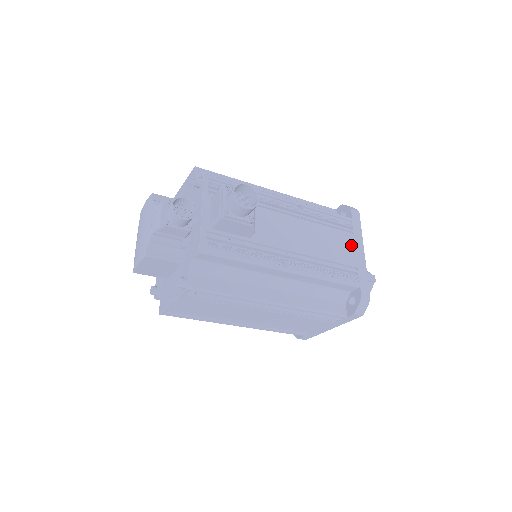
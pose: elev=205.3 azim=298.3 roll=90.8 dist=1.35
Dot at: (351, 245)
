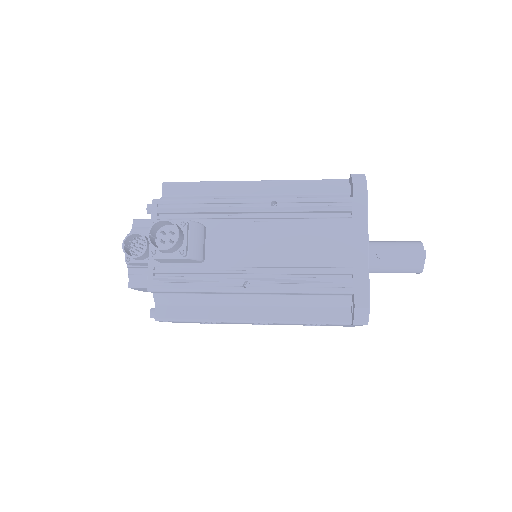
Dot at: (346, 237)
